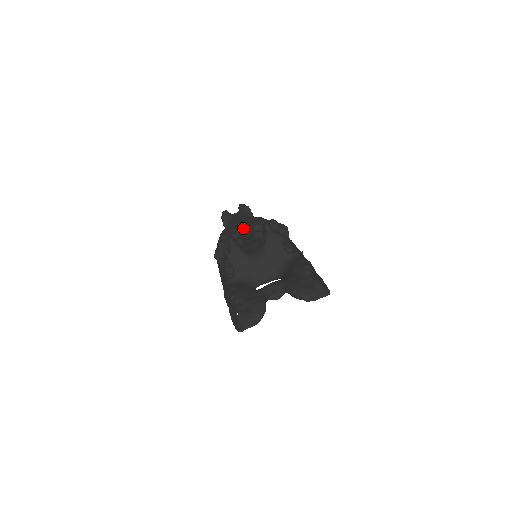
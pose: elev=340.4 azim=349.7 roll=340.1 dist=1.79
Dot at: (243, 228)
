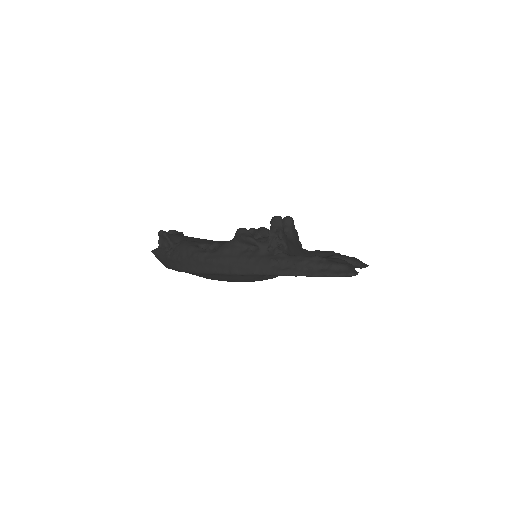
Dot at: (211, 240)
